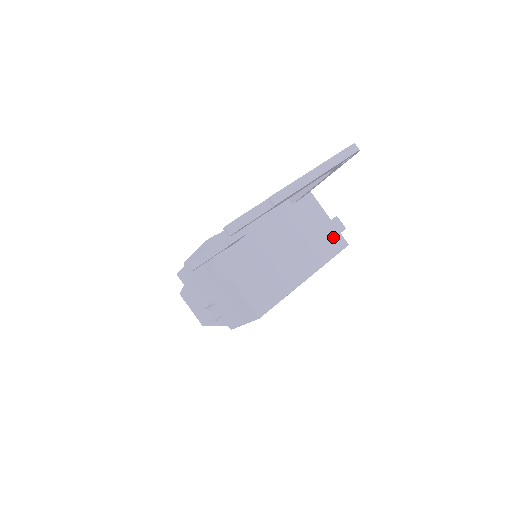
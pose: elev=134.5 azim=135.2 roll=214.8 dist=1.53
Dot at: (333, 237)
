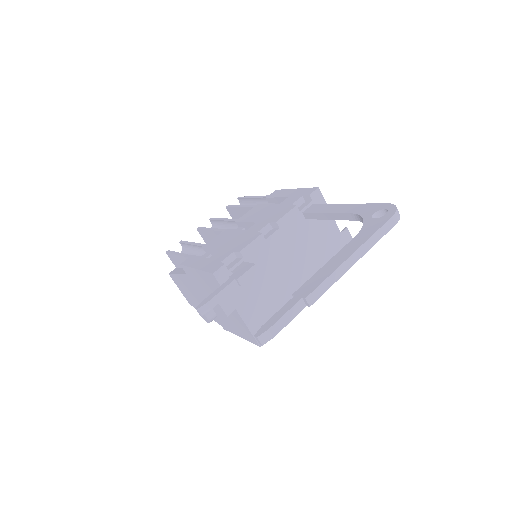
Dot at: occluded
